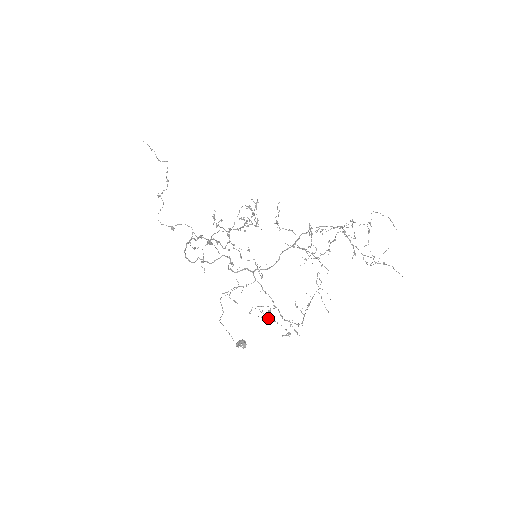
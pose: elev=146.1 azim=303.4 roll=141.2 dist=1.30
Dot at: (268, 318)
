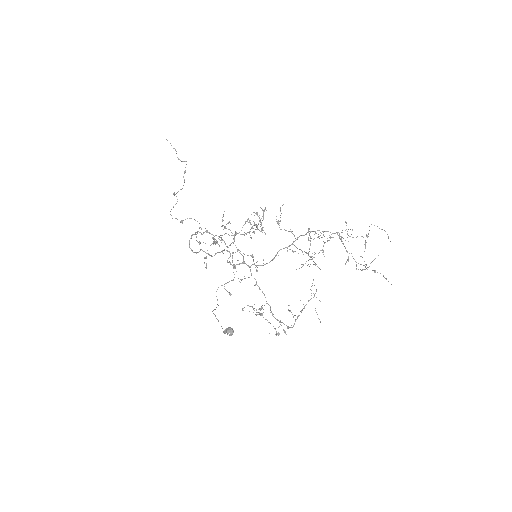
Dot at: occluded
